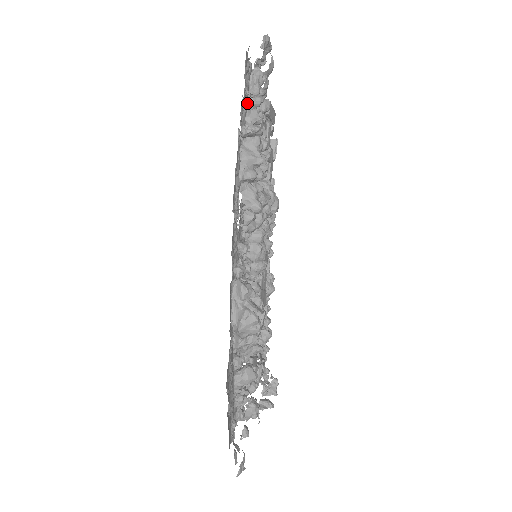
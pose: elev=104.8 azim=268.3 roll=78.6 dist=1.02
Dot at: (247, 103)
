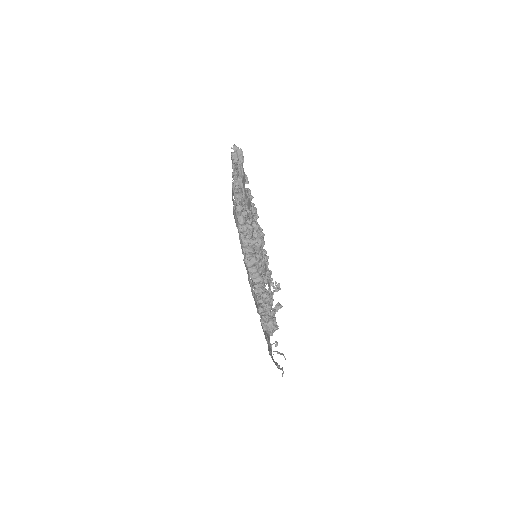
Dot at: (240, 232)
